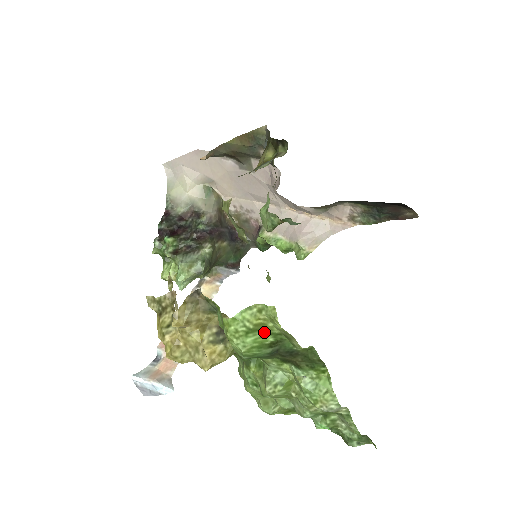
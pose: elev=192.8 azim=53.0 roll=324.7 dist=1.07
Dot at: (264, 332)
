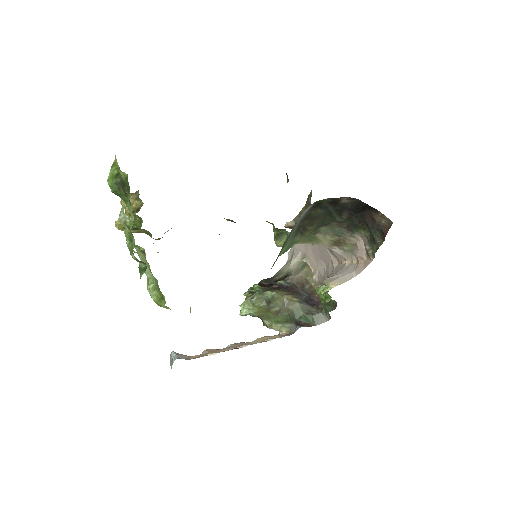
Dot at: (115, 167)
